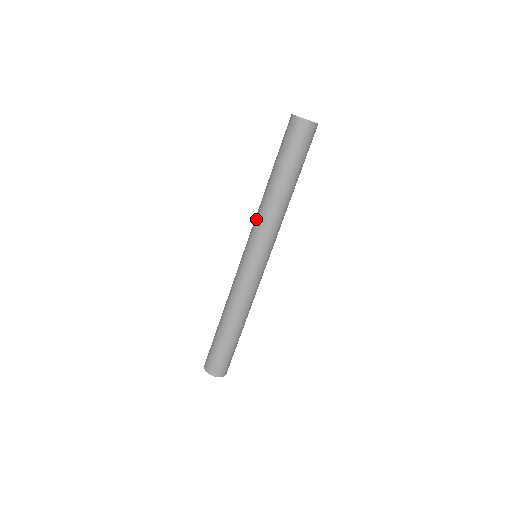
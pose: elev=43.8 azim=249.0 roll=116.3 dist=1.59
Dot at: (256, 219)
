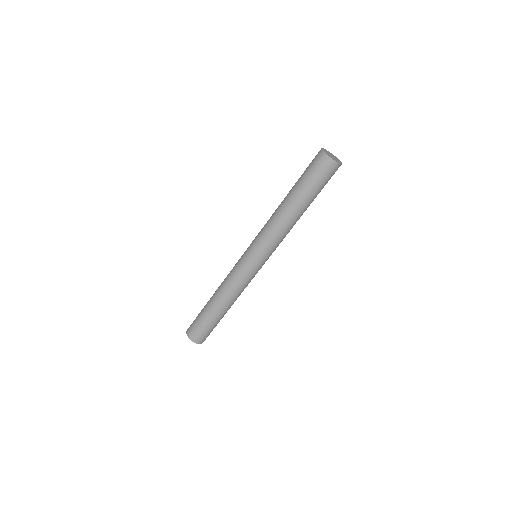
Dot at: (265, 227)
